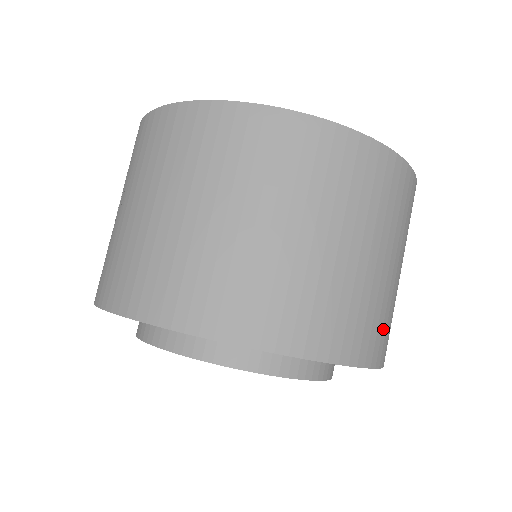
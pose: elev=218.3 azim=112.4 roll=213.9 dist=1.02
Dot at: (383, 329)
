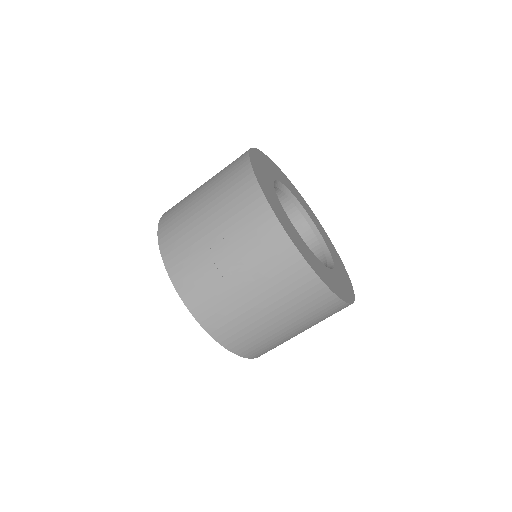
Dot at: occluded
